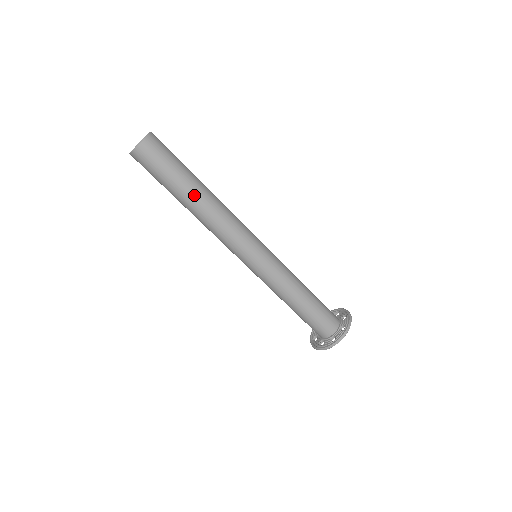
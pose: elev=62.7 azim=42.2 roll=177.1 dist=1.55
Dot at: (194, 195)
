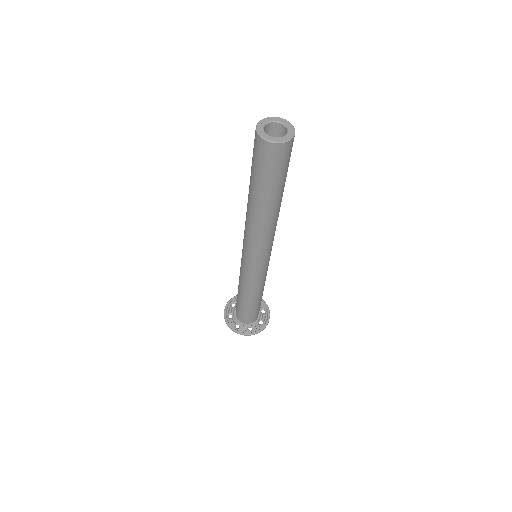
Dot at: occluded
